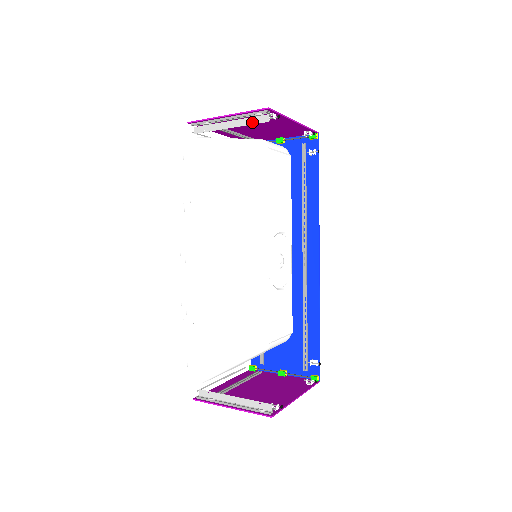
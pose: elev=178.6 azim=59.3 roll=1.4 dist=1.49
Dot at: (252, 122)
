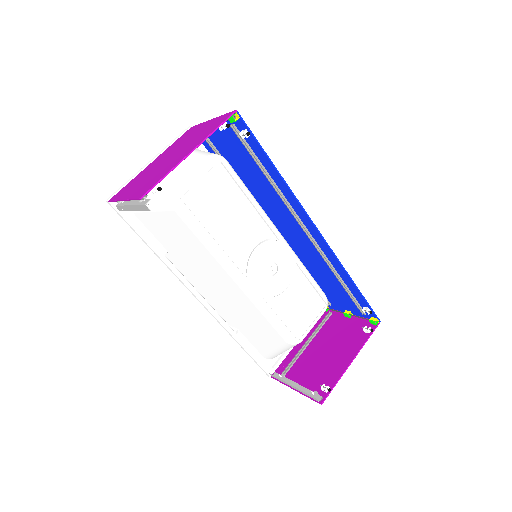
Dot at: (141, 209)
